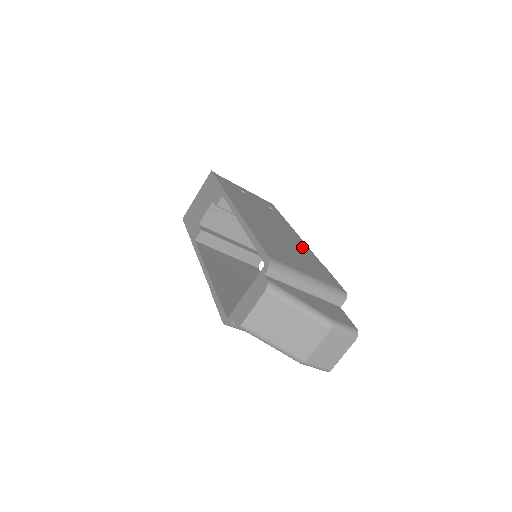
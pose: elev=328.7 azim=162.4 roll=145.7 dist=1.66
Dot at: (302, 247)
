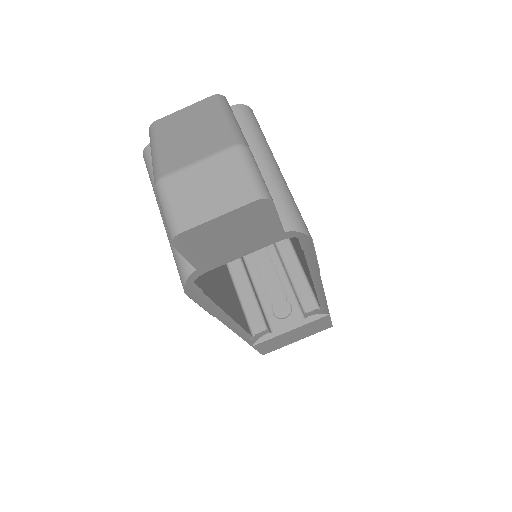
Dot at: occluded
